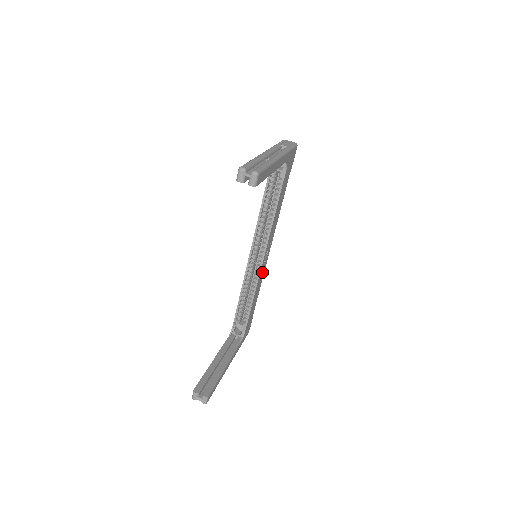
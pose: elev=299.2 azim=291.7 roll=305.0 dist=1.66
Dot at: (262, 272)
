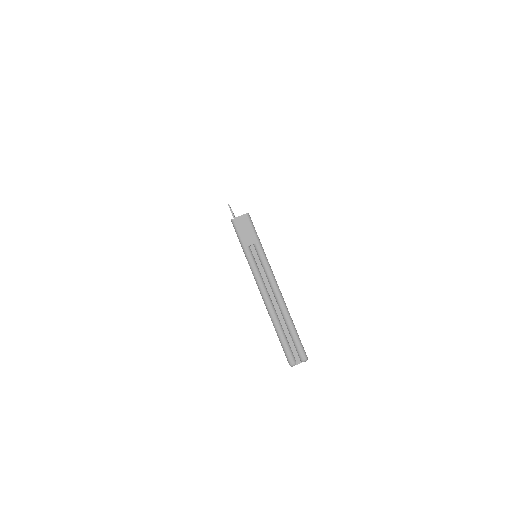
Dot at: occluded
